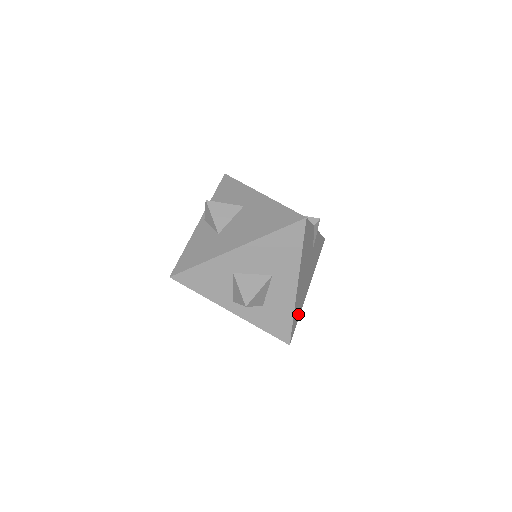
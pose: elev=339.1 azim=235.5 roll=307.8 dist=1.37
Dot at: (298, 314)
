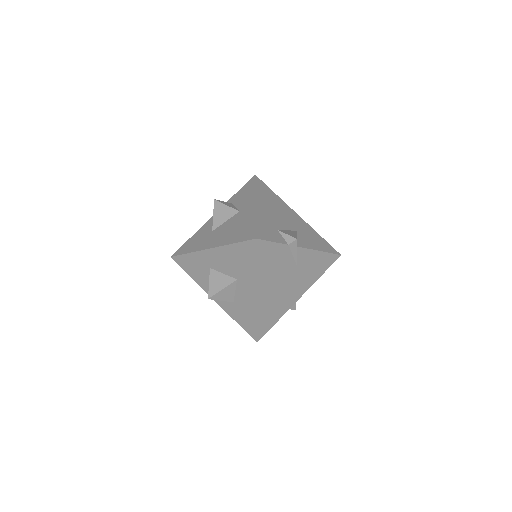
Dot at: (273, 319)
